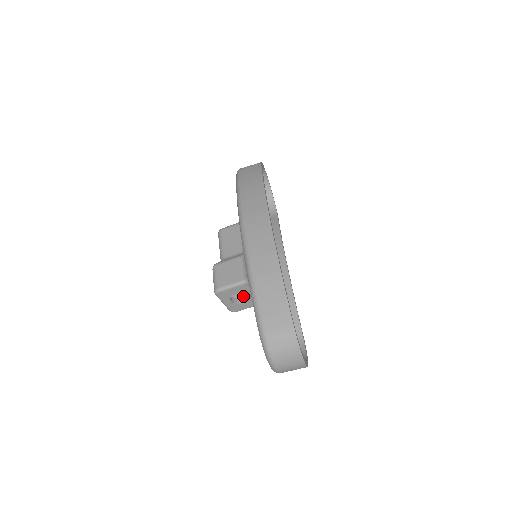
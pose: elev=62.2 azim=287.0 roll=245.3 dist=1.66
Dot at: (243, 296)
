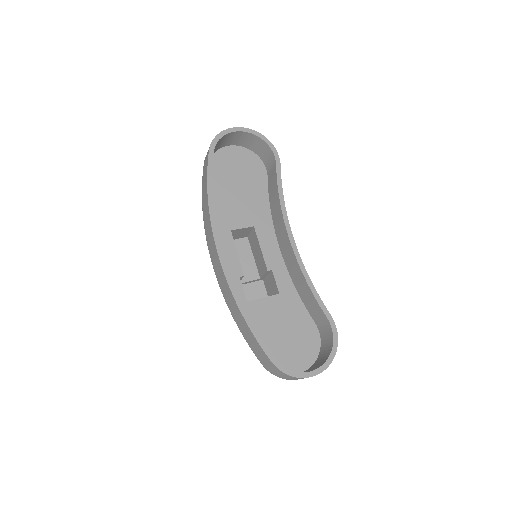
Dot at: (271, 293)
